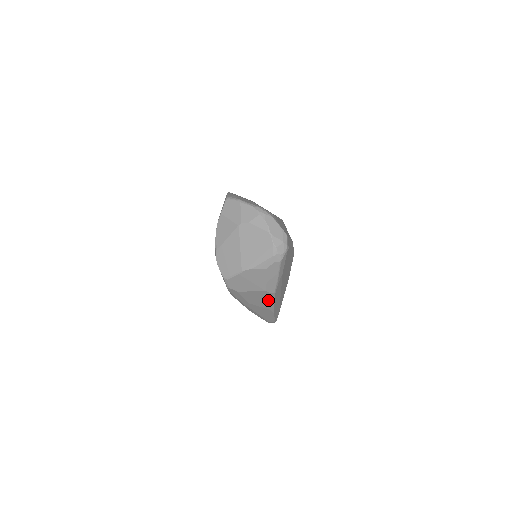
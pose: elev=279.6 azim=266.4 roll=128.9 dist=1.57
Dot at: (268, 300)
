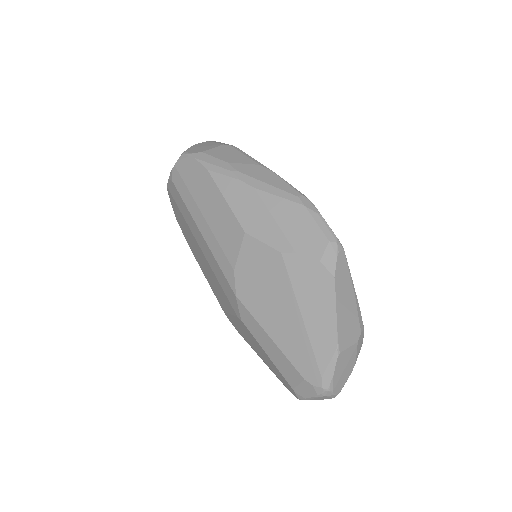
Dot at: (240, 154)
